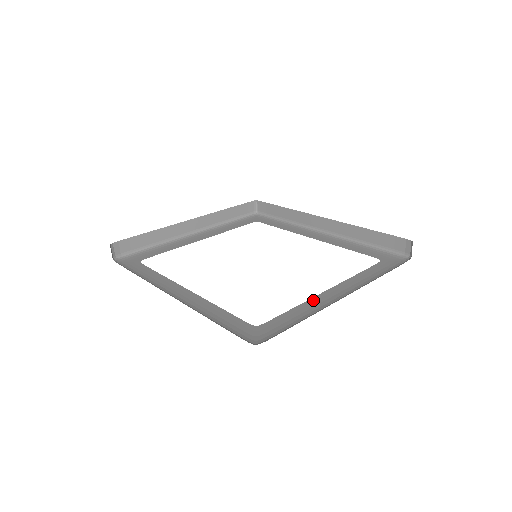
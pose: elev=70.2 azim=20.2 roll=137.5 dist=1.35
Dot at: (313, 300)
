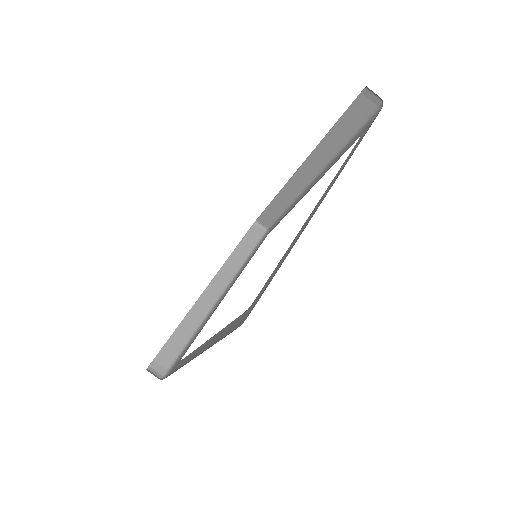
Dot at: (300, 231)
